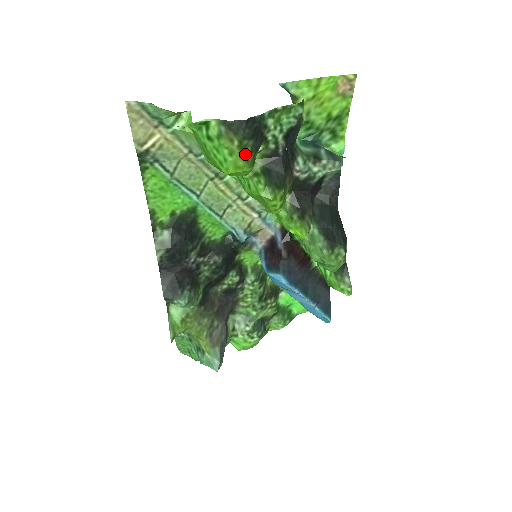
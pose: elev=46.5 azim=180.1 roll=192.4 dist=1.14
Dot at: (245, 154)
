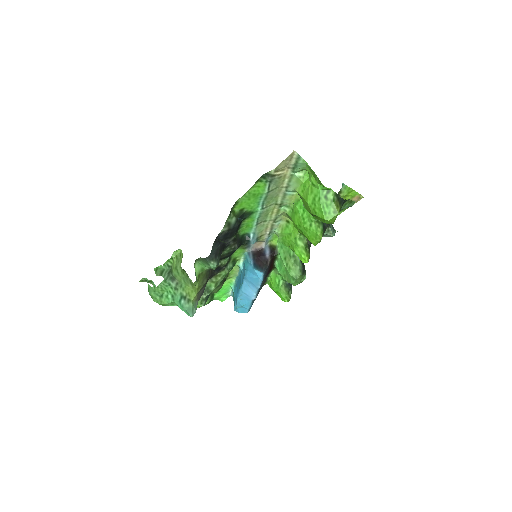
Dot at: (337, 215)
